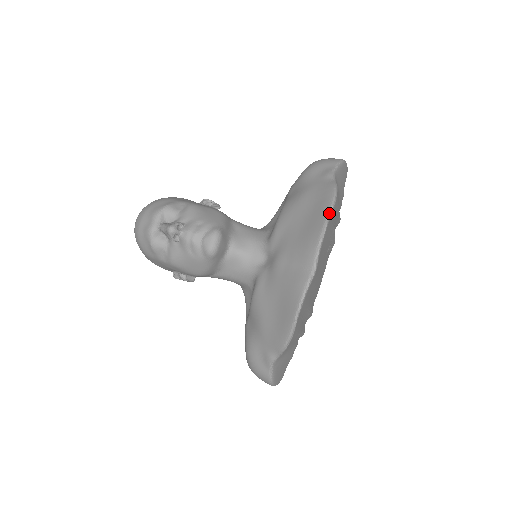
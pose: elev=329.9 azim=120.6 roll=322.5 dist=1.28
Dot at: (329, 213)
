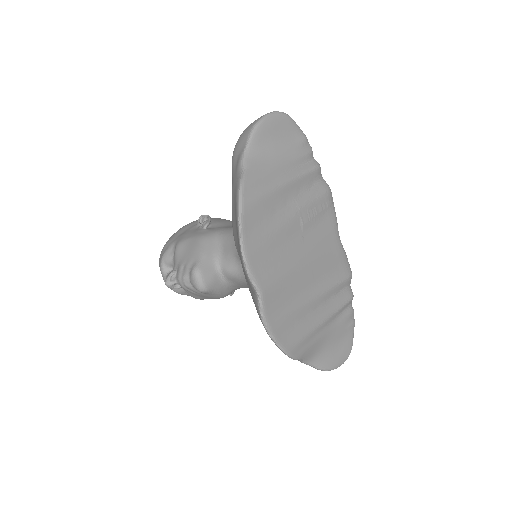
Dot at: (238, 228)
